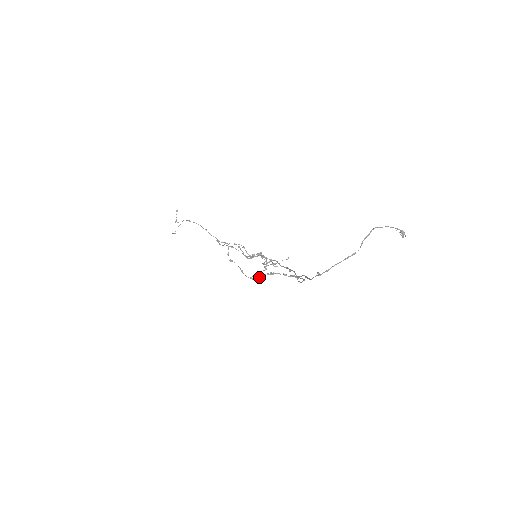
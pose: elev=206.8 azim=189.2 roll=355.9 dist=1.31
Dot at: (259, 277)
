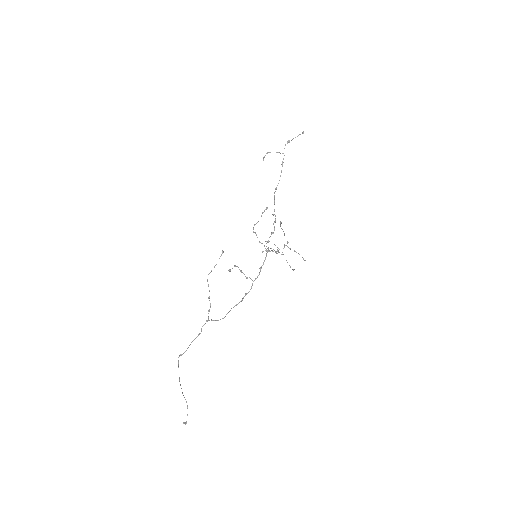
Dot at: occluded
